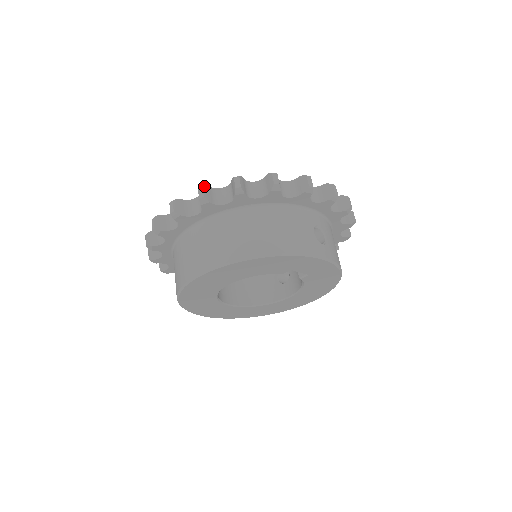
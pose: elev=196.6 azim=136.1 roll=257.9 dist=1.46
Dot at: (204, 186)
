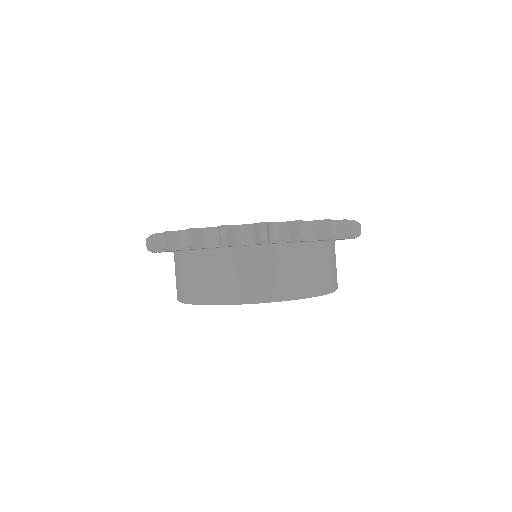
Dot at: occluded
